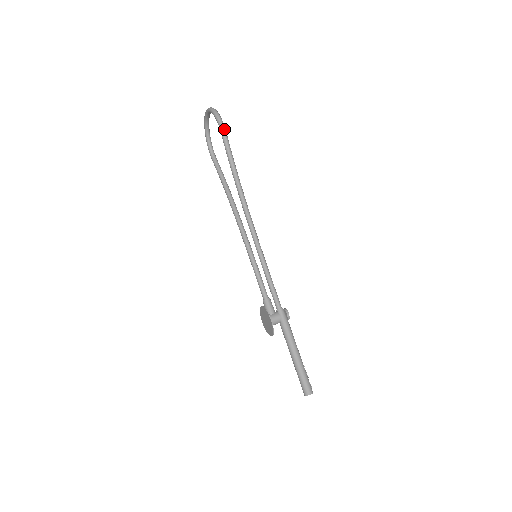
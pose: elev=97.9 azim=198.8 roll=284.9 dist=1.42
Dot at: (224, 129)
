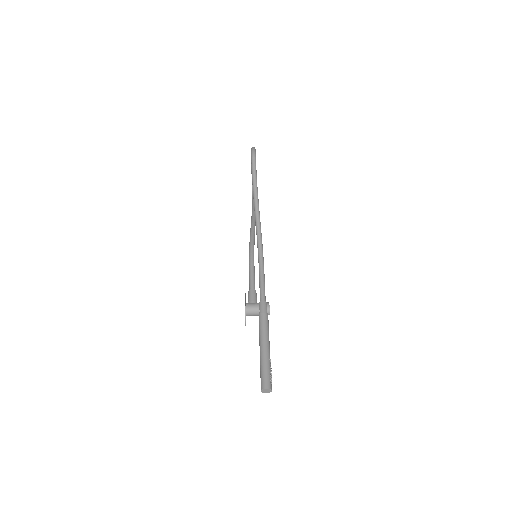
Dot at: (254, 155)
